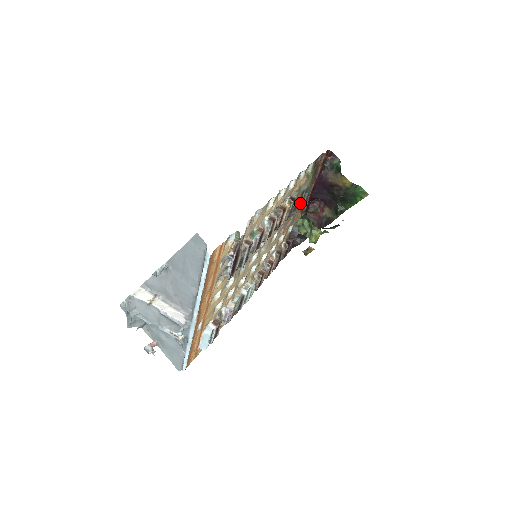
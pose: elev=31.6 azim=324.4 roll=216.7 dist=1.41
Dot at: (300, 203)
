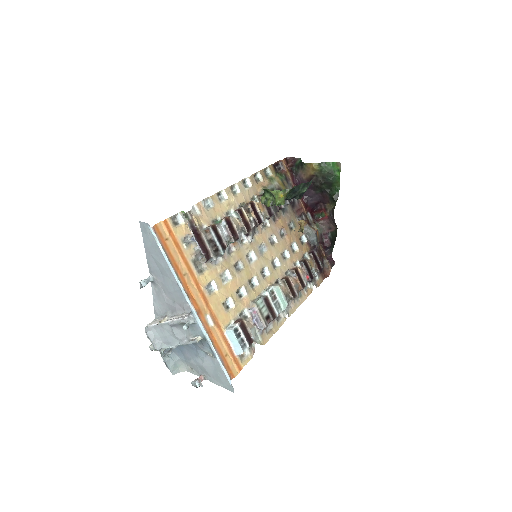
Dot at: occluded
